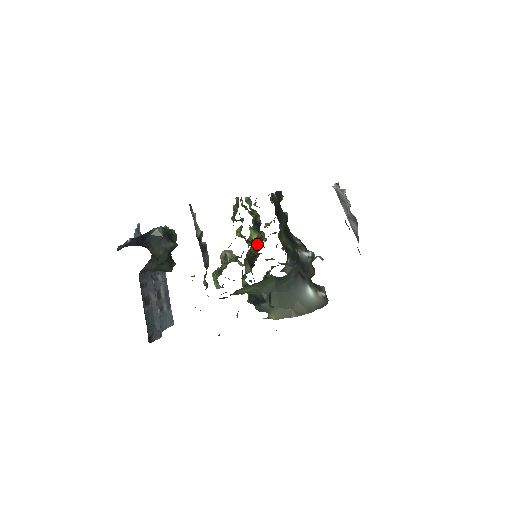
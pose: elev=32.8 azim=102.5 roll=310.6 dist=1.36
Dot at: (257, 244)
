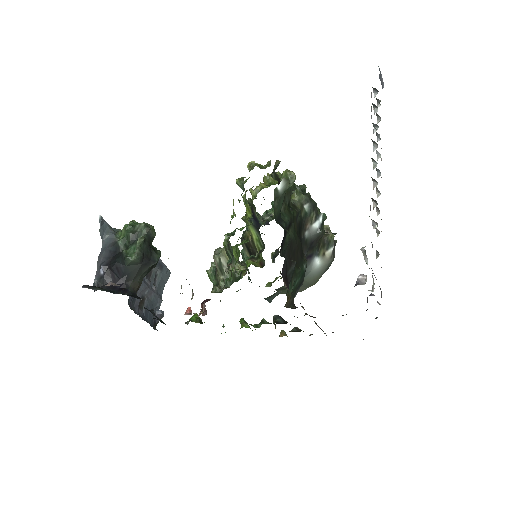
Dot at: (257, 244)
